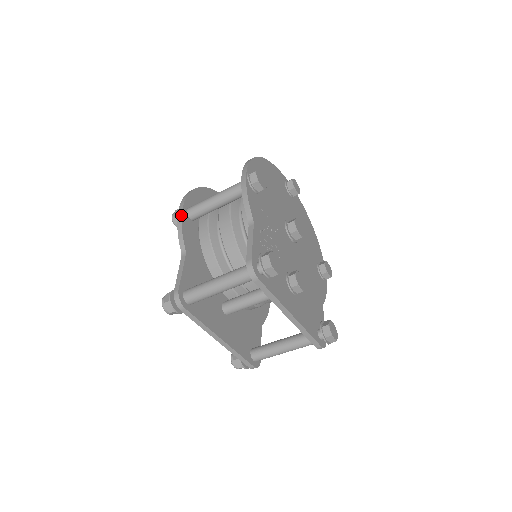
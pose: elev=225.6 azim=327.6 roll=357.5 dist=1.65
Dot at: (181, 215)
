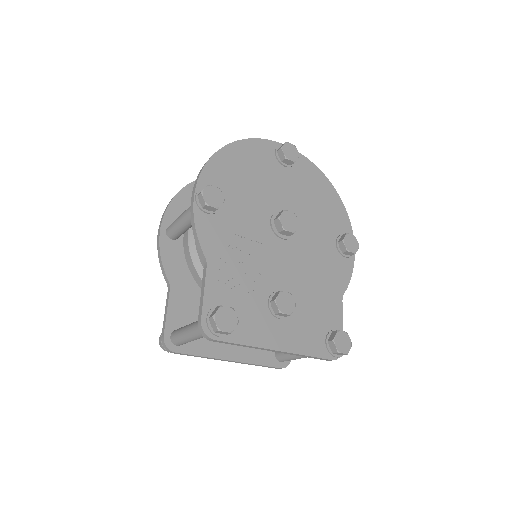
Dot at: (159, 242)
